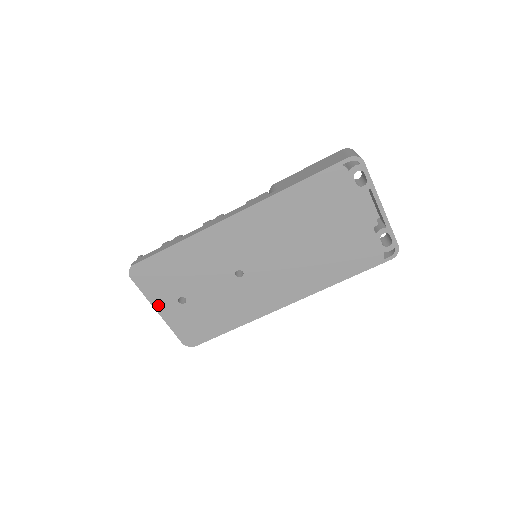
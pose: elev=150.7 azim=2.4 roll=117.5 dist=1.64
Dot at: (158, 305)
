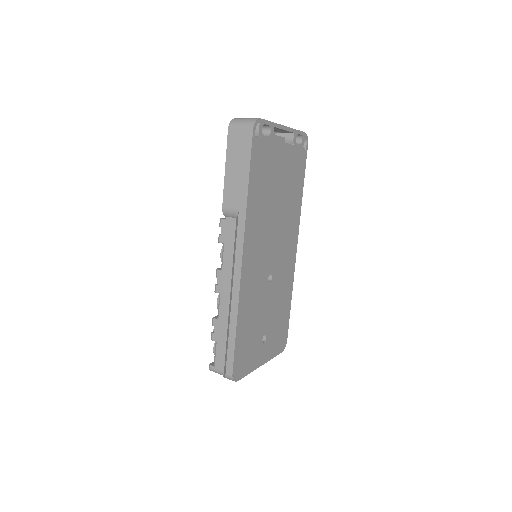
Dot at: (259, 363)
